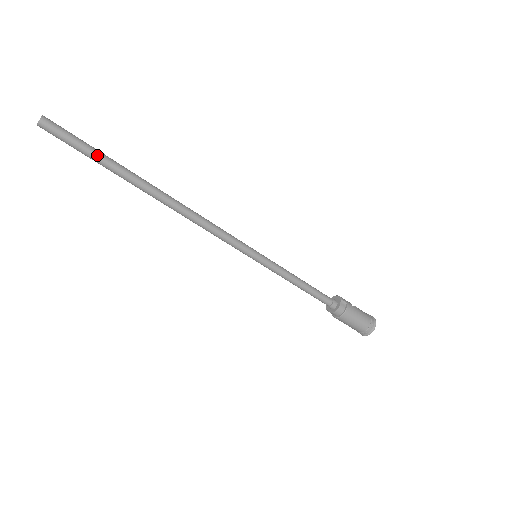
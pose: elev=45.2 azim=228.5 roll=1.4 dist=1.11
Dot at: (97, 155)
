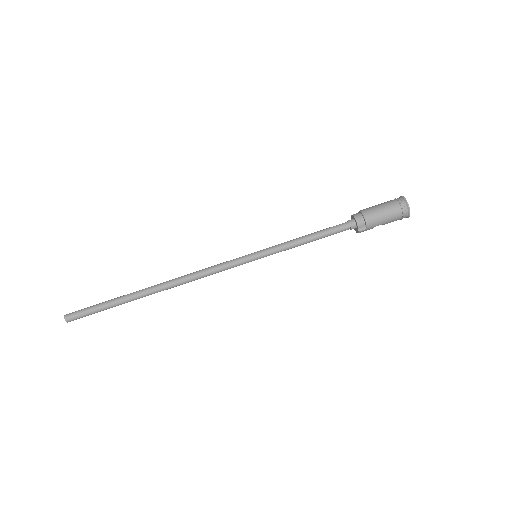
Dot at: (106, 302)
